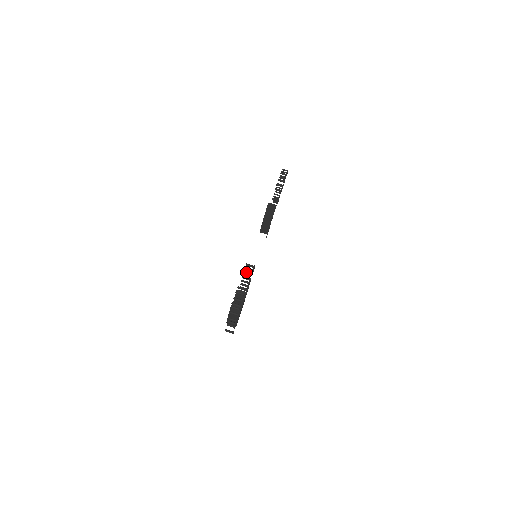
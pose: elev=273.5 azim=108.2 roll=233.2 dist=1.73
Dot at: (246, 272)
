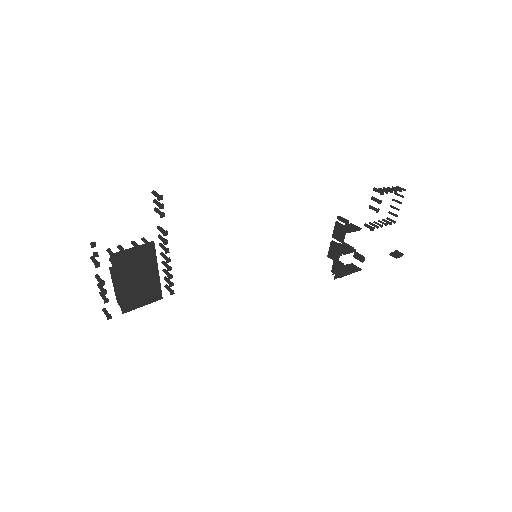
Dot at: (156, 211)
